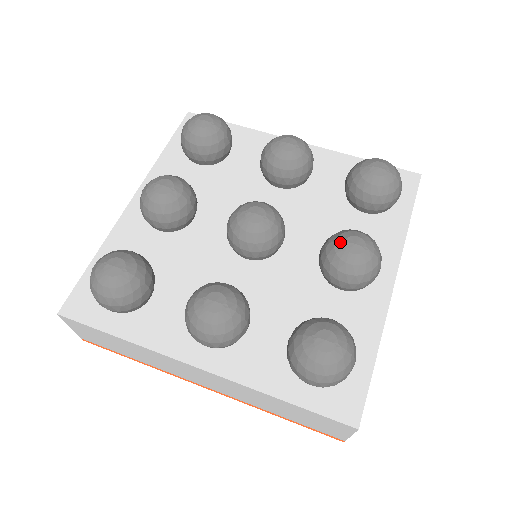
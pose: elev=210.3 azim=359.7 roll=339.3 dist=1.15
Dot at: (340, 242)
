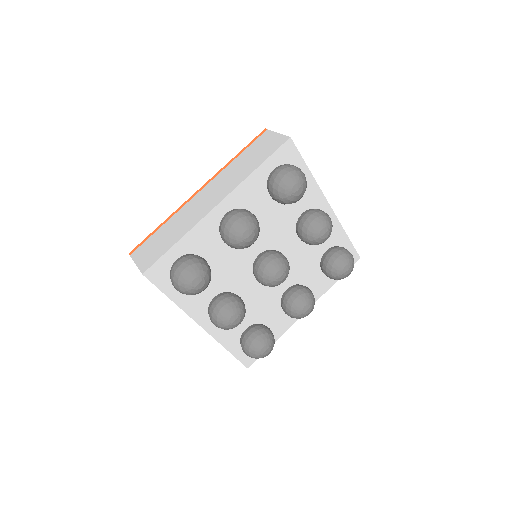
Dot at: (318, 239)
